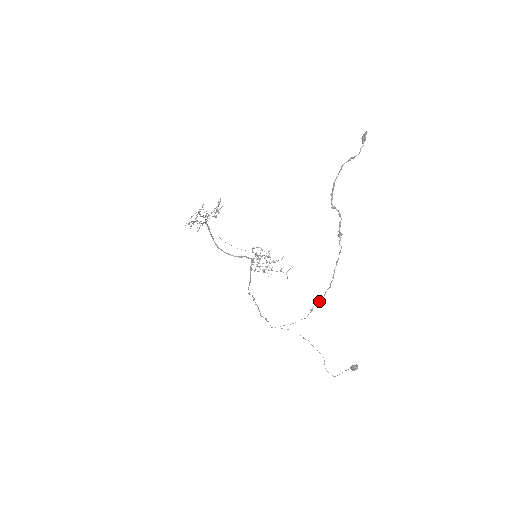
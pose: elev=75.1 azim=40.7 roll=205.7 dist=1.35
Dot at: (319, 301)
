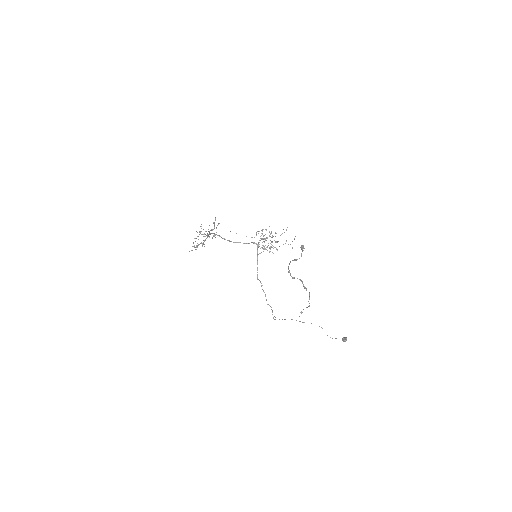
Dot at: occluded
